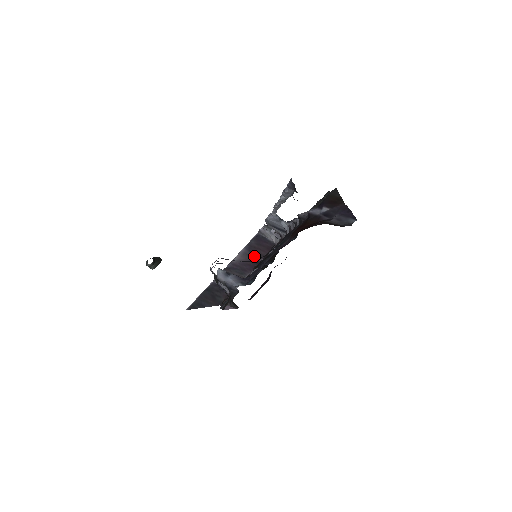
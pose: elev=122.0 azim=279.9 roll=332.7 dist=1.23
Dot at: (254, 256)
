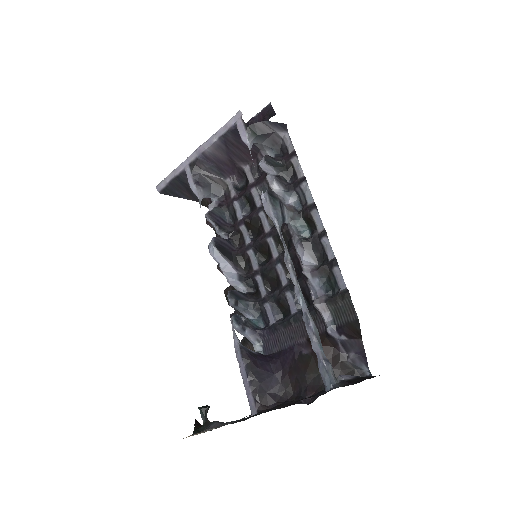
Dot at: (233, 157)
